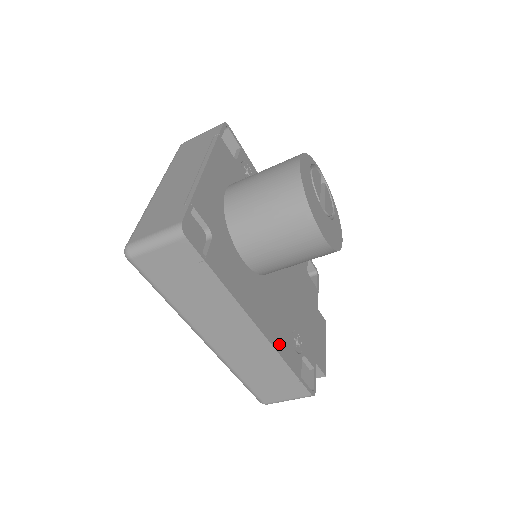
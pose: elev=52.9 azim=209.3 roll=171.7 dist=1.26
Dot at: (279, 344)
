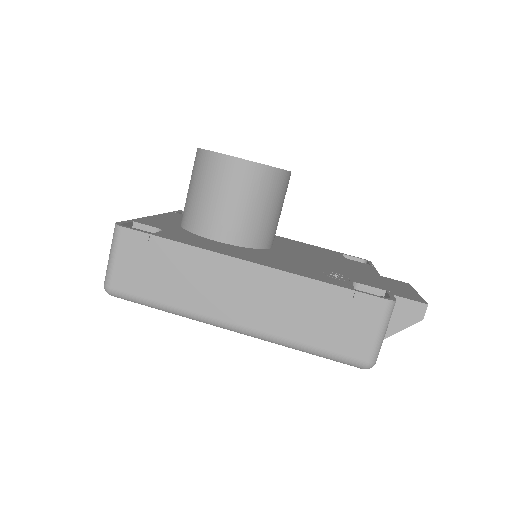
Dot at: (297, 272)
